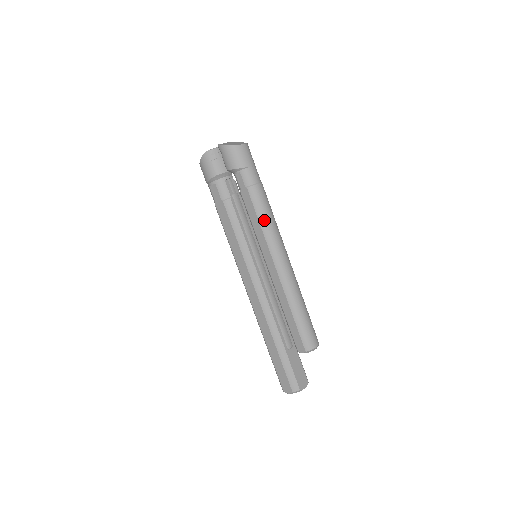
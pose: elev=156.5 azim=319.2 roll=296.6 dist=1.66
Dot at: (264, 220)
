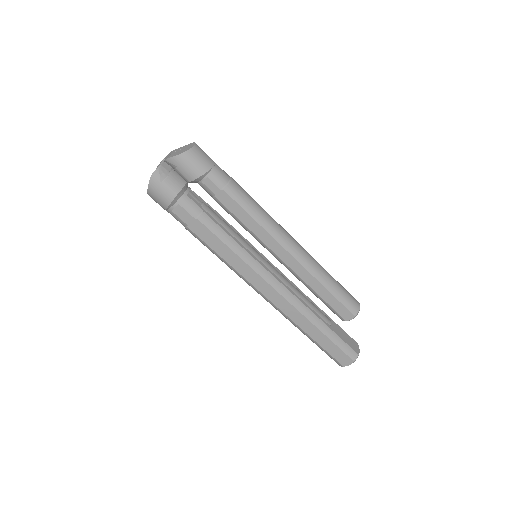
Dot at: (257, 214)
